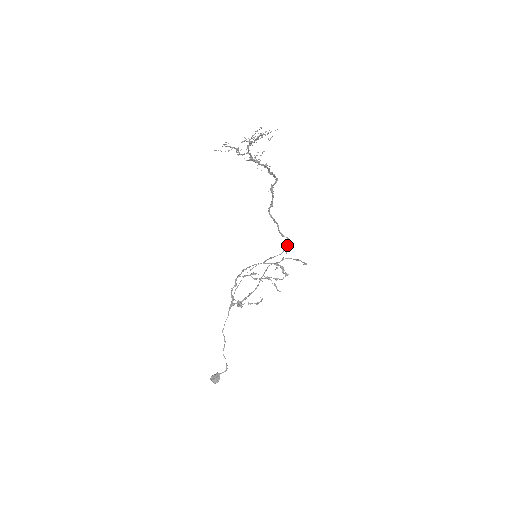
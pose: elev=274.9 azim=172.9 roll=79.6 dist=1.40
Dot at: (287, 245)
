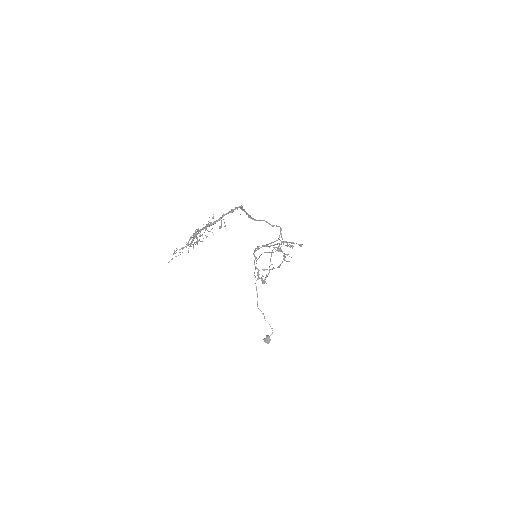
Dot at: (280, 231)
